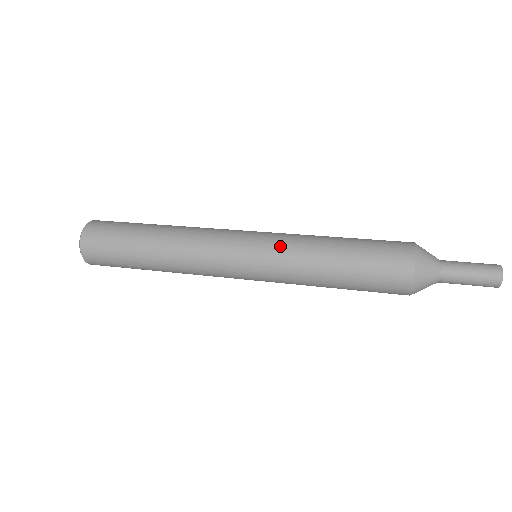
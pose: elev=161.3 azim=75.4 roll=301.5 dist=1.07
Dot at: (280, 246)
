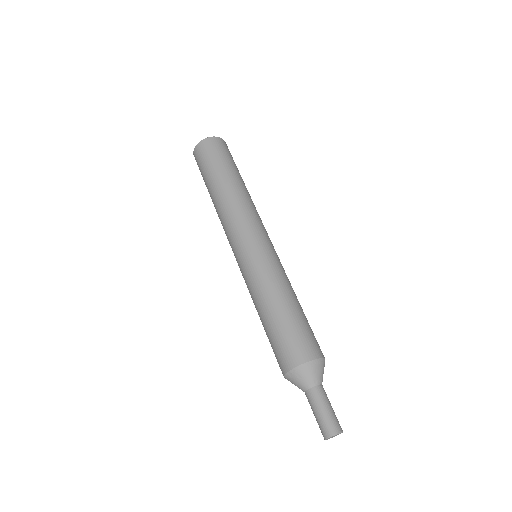
Dot at: occluded
